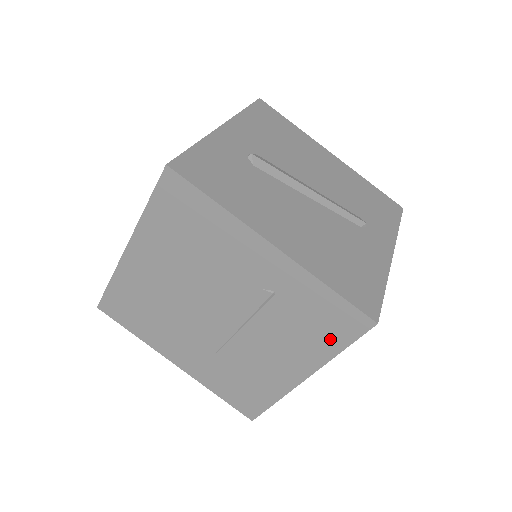
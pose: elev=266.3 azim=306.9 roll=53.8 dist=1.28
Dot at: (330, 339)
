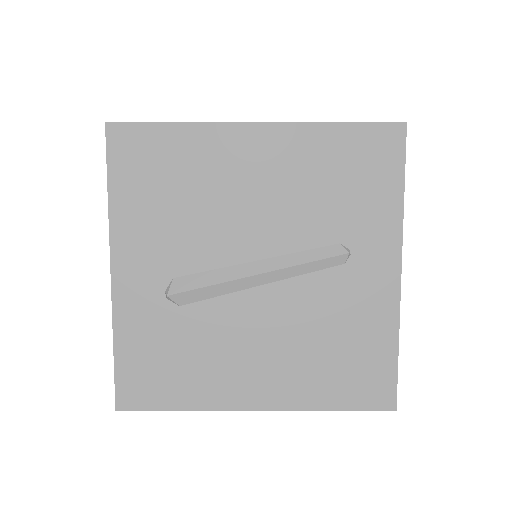
Dot at: occluded
